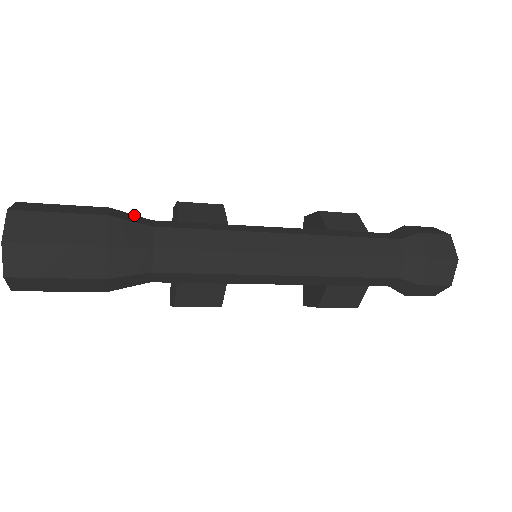
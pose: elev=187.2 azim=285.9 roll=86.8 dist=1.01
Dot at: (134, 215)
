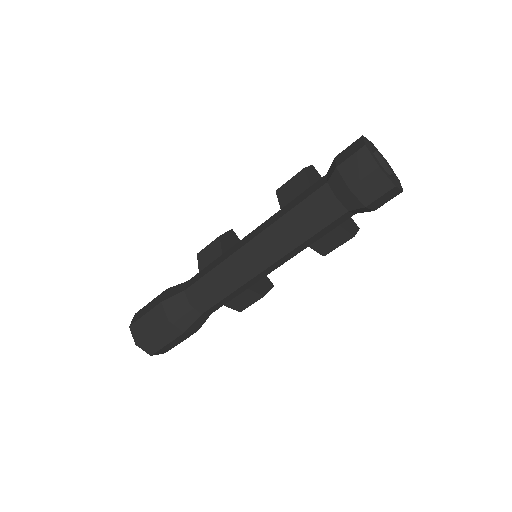
Dot at: (178, 285)
